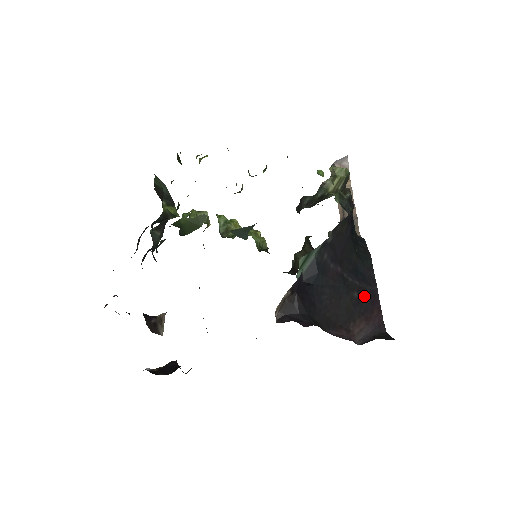
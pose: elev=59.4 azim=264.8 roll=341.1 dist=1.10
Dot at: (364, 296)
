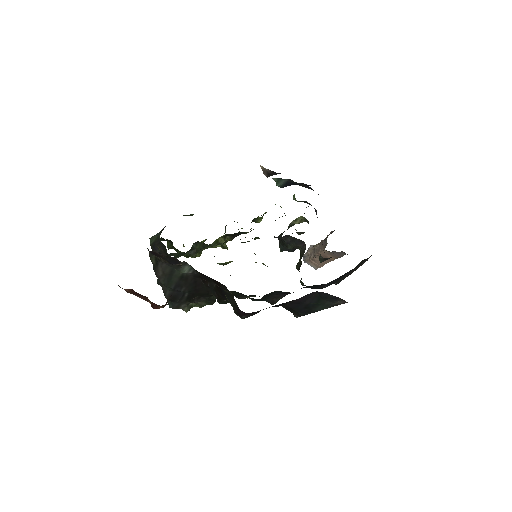
Dot at: occluded
